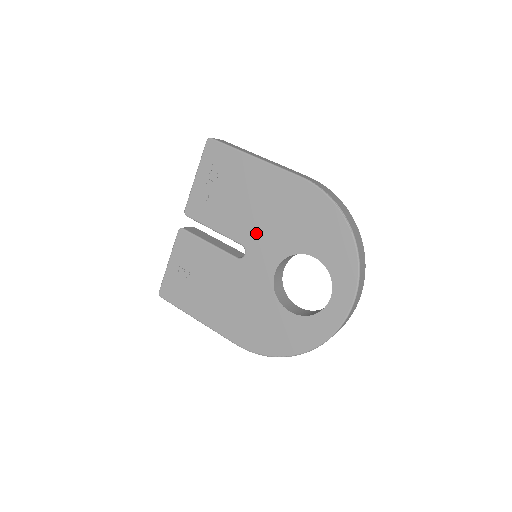
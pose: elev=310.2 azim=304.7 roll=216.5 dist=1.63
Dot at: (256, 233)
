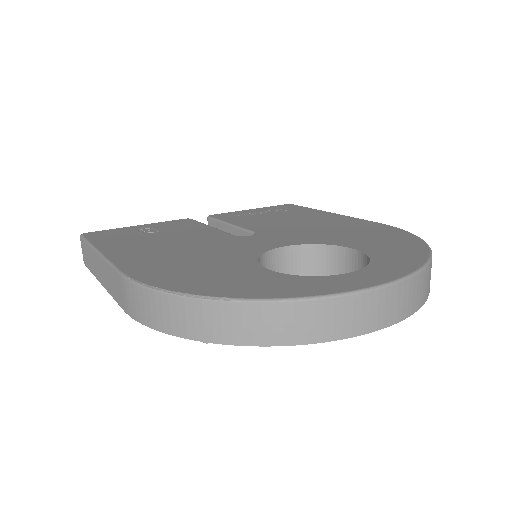
Dot at: (284, 230)
